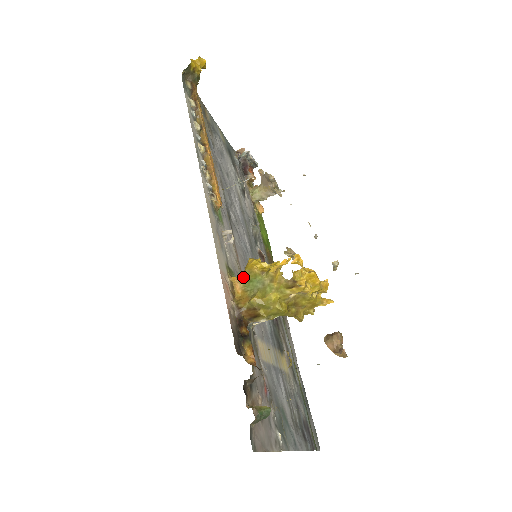
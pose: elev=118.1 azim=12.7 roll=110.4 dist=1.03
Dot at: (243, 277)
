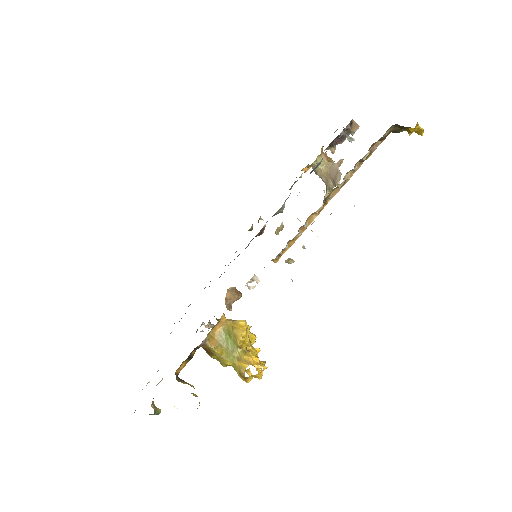
Dot at: (229, 327)
